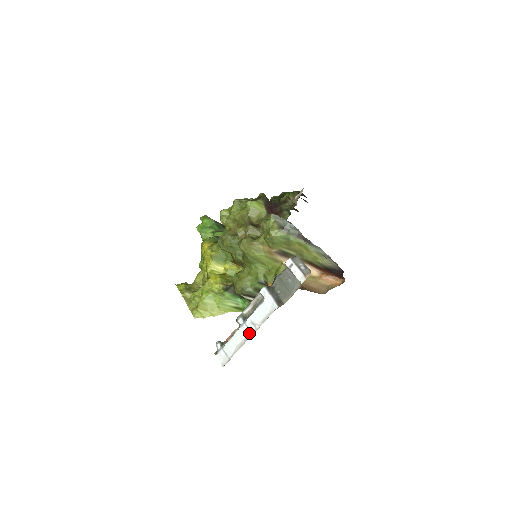
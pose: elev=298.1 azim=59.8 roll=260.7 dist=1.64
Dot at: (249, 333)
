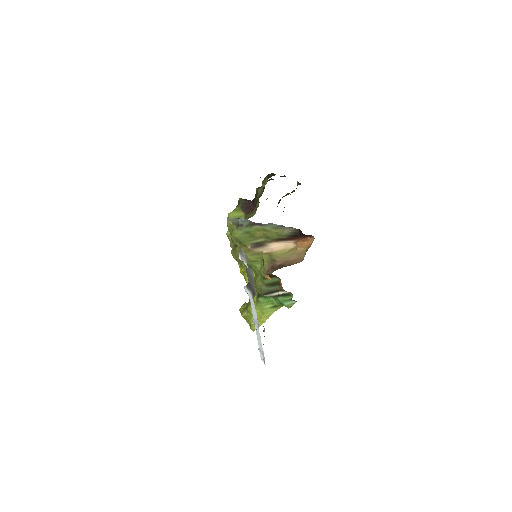
Dot at: occluded
